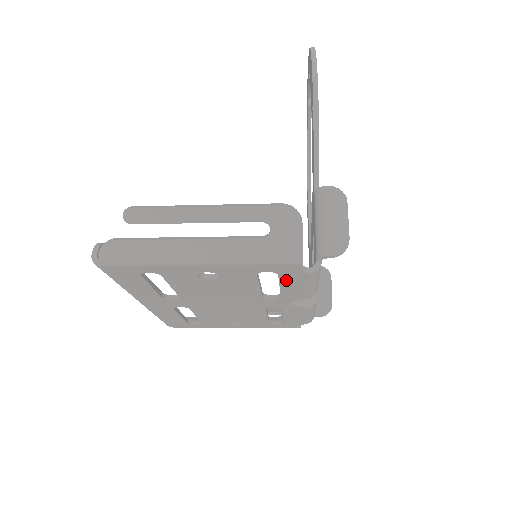
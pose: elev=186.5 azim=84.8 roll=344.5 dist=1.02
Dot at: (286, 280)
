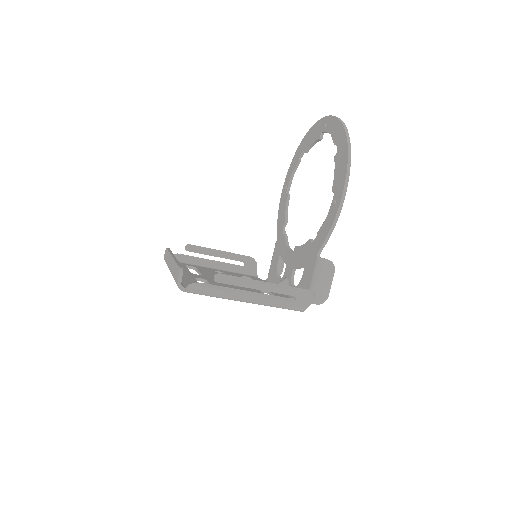
Dot at: occluded
